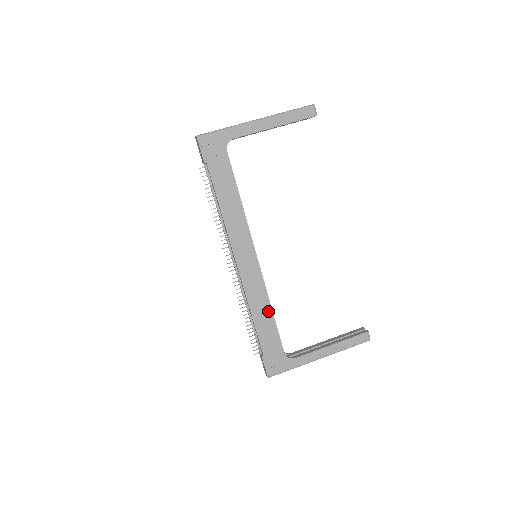
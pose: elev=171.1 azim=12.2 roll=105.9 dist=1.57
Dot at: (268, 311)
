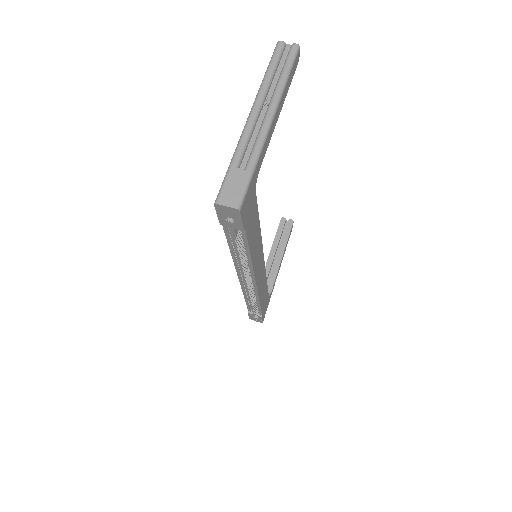
Dot at: (265, 286)
